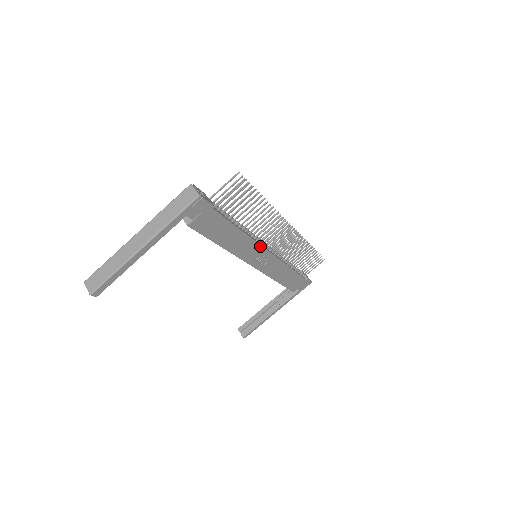
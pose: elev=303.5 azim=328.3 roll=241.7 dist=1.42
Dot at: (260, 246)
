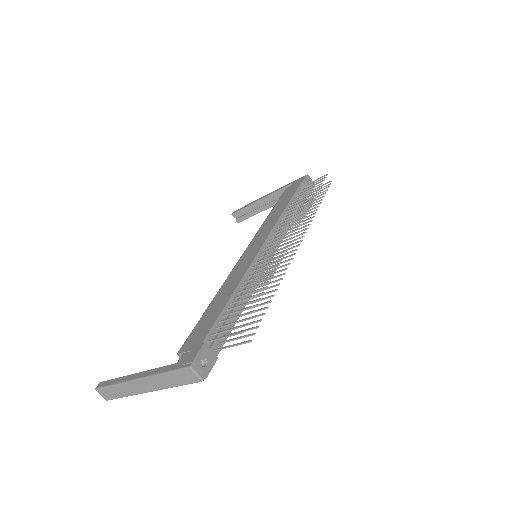
Dot at: occluded
